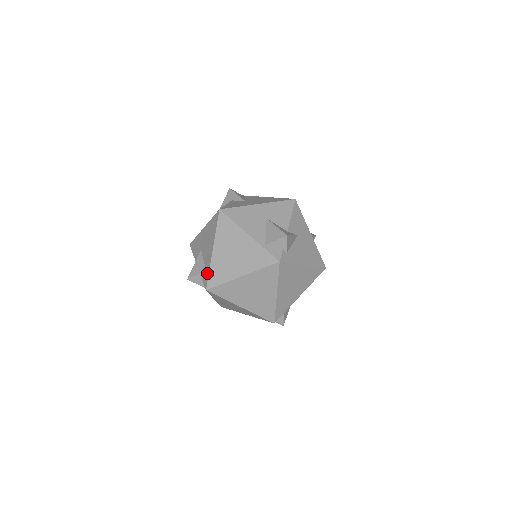
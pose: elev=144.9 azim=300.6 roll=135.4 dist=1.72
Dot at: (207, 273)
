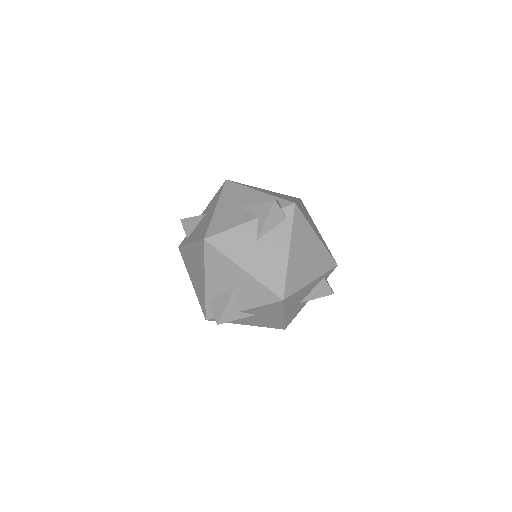
Dot at: (184, 242)
